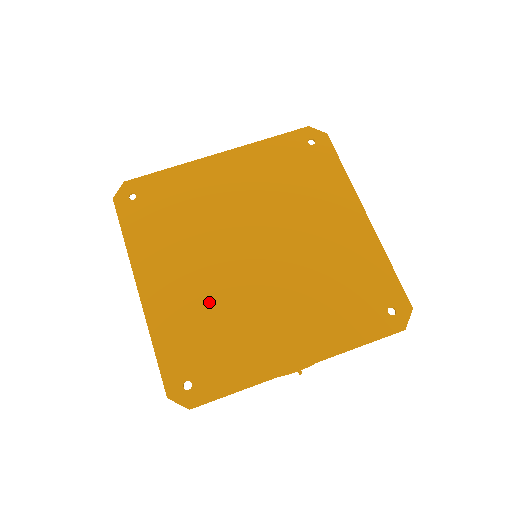
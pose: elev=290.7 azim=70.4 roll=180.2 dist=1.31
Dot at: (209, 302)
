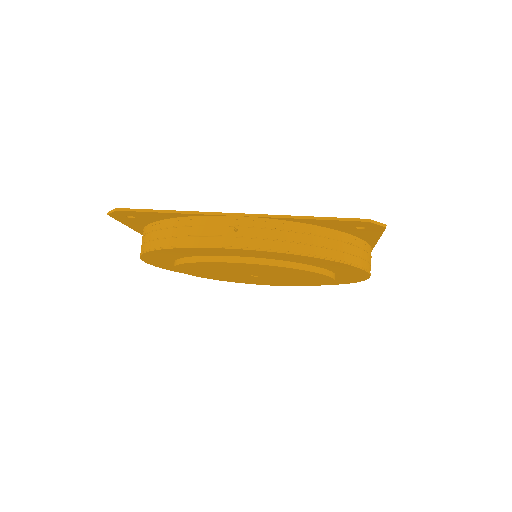
Dot at: occluded
